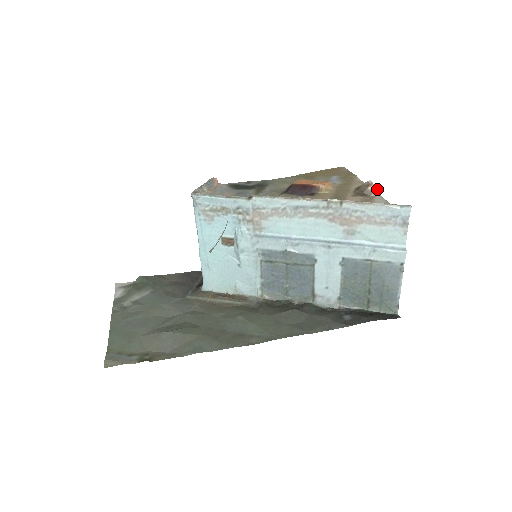
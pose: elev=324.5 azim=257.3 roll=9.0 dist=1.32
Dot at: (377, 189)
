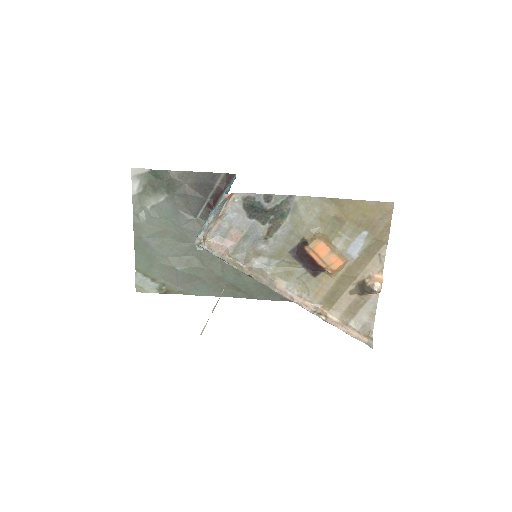
Dot at: (379, 292)
